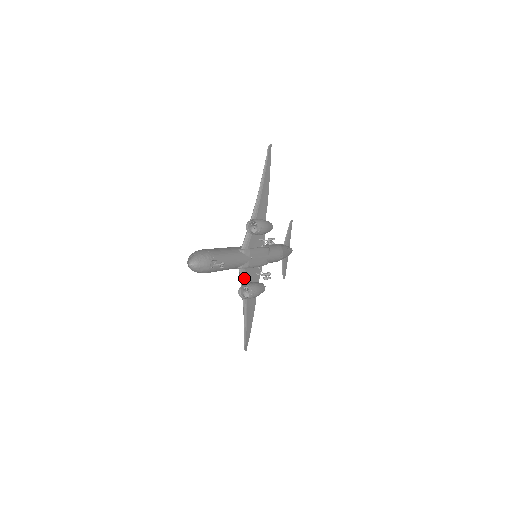
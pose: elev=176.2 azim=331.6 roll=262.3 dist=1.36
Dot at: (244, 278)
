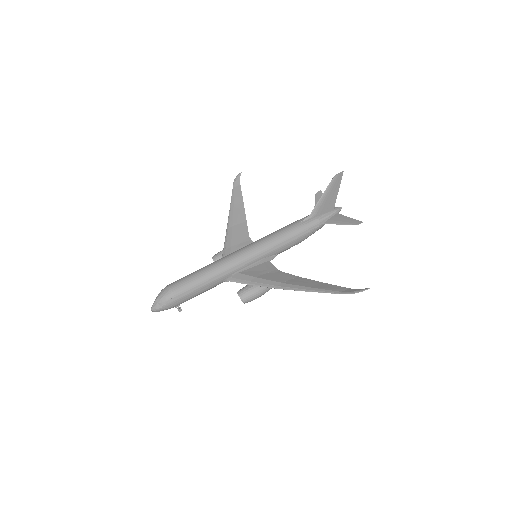
Dot at: occluded
